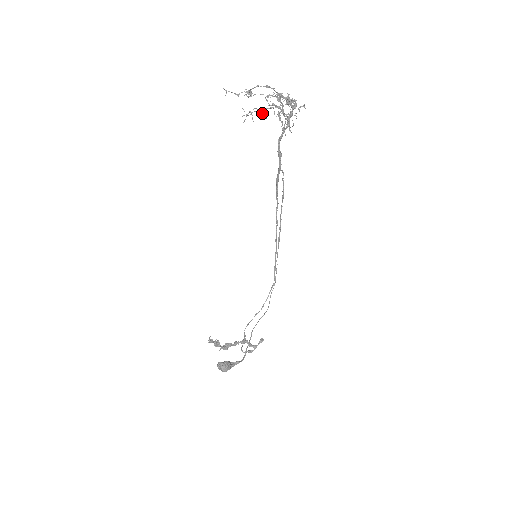
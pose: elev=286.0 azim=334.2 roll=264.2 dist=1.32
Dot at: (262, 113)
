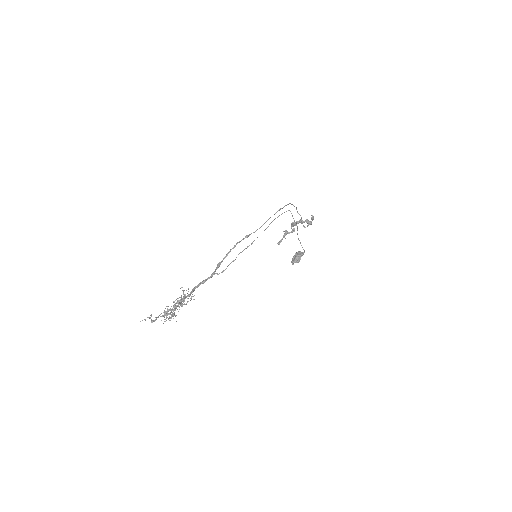
Dot at: occluded
